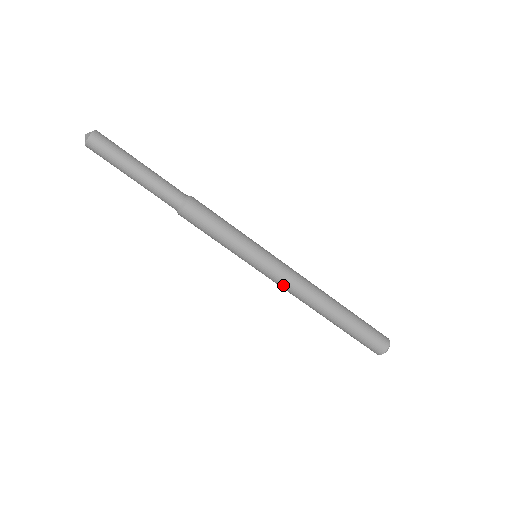
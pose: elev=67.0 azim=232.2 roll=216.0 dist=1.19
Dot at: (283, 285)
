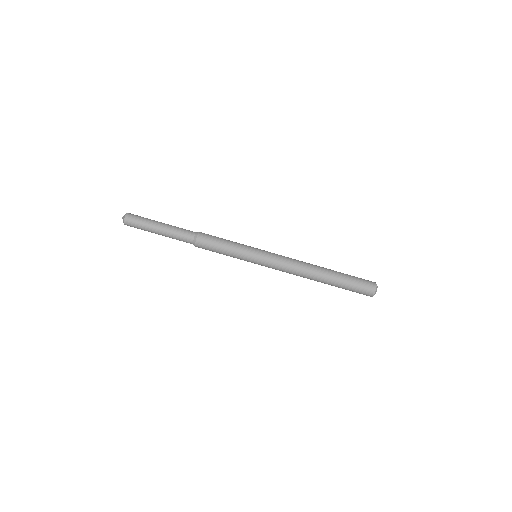
Dot at: (283, 263)
